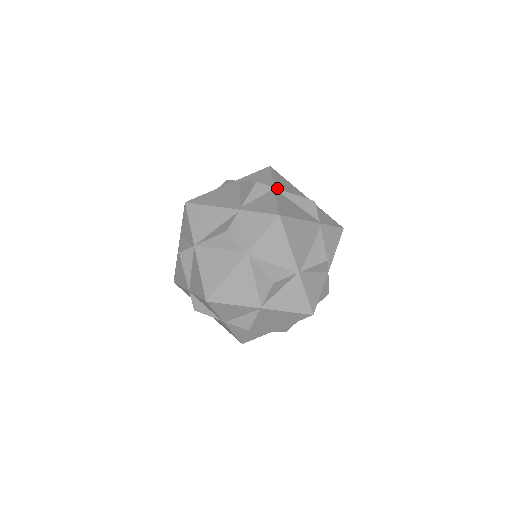
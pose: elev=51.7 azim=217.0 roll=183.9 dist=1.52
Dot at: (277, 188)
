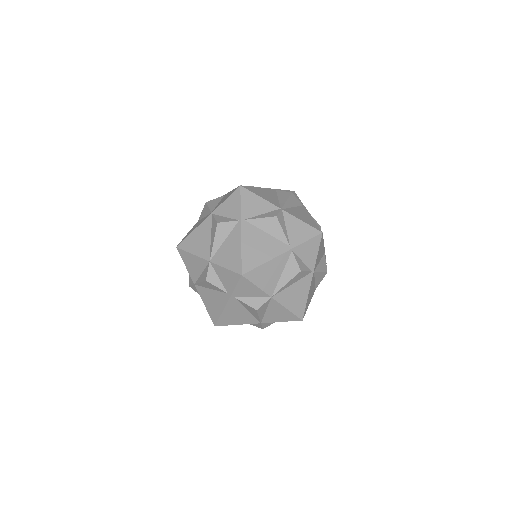
Dot at: (279, 206)
